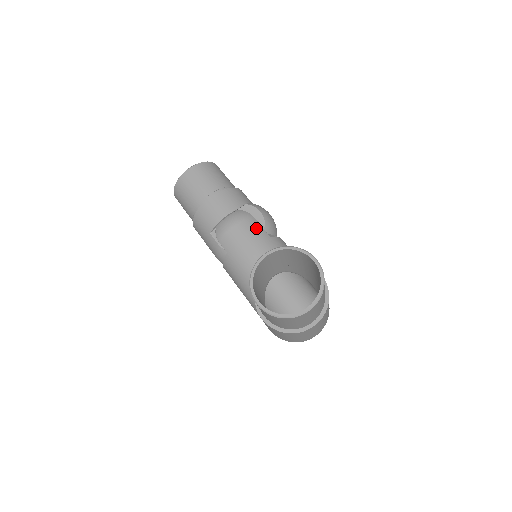
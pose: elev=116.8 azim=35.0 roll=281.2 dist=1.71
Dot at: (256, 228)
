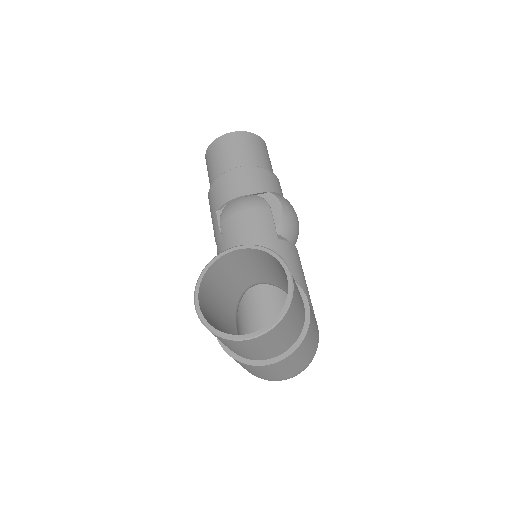
Dot at: (266, 222)
